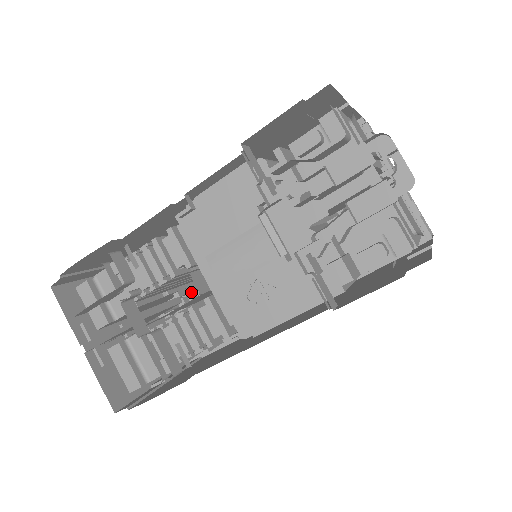
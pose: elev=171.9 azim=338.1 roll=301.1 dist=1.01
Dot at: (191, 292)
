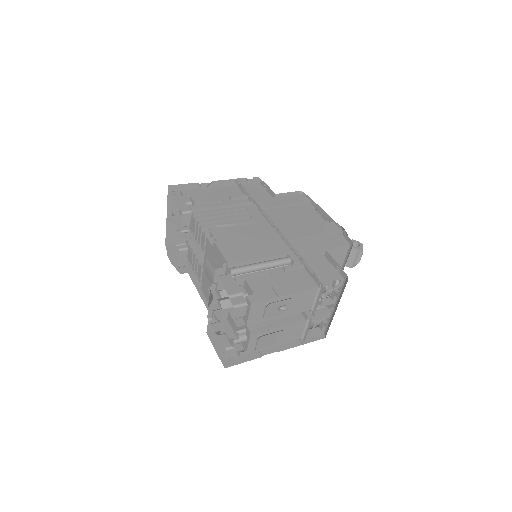
Dot at: occluded
